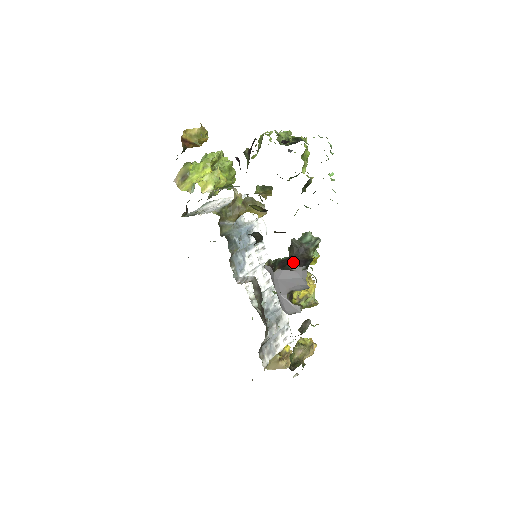
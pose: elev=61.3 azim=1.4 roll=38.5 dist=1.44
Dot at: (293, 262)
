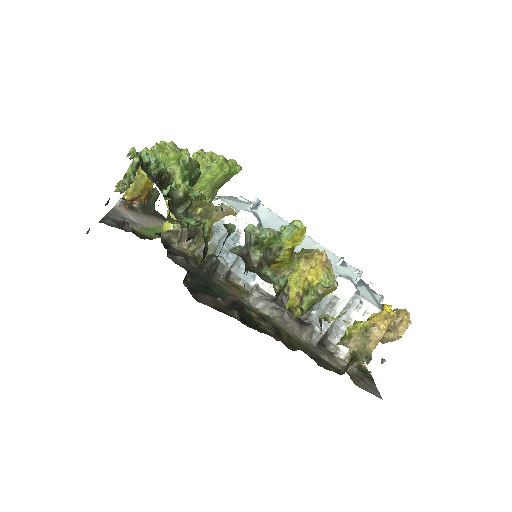
Dot at: occluded
